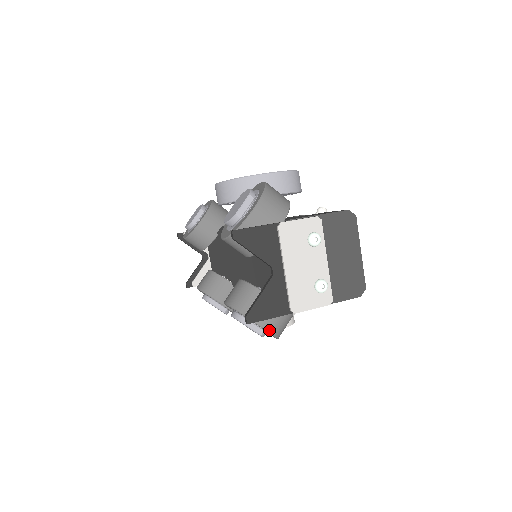
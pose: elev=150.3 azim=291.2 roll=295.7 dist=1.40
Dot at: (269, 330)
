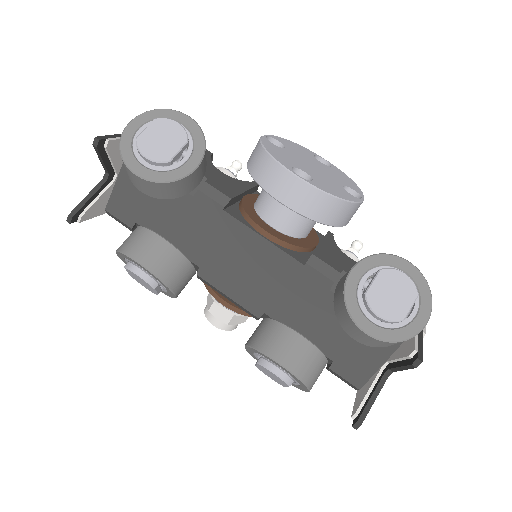
Dot at: occluded
